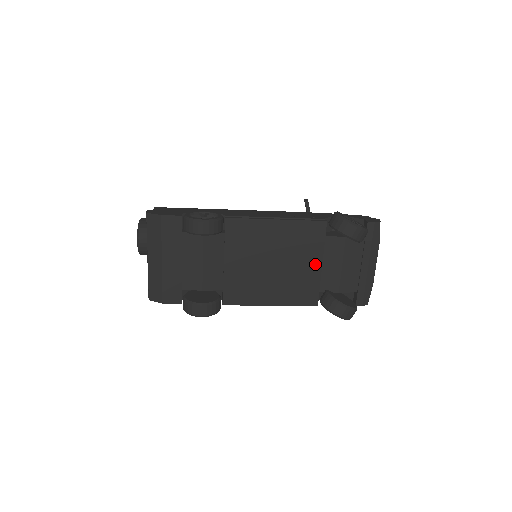
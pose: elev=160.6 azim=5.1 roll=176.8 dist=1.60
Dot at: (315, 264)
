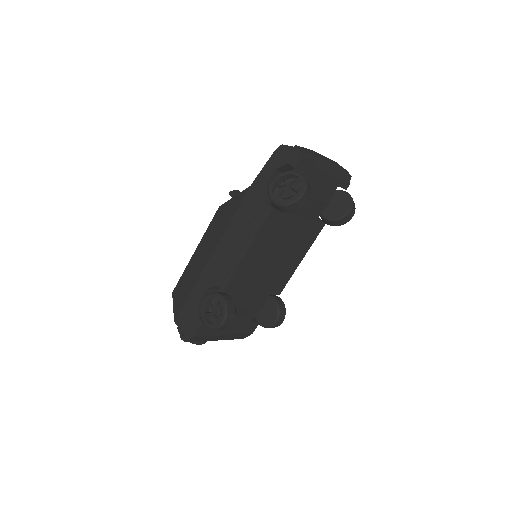
Dot at: (297, 222)
